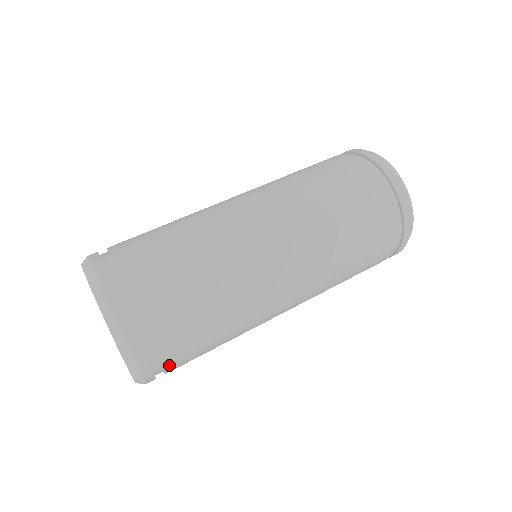
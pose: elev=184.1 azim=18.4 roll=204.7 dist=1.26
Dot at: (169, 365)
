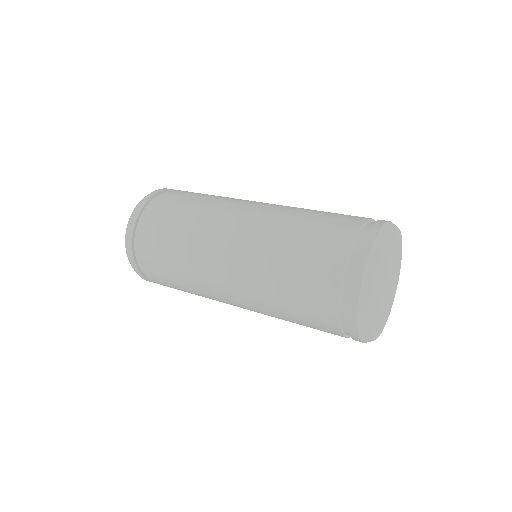
Dot at: (141, 244)
